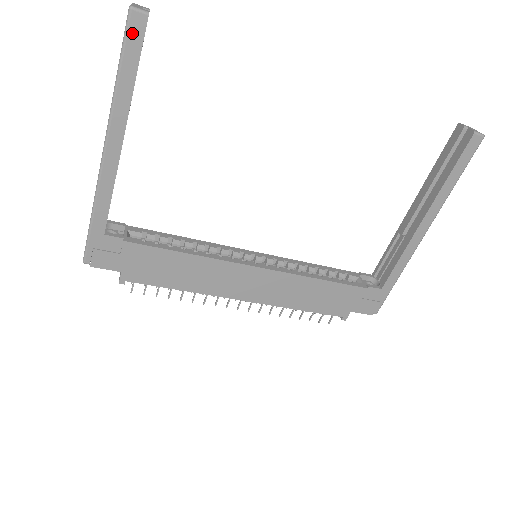
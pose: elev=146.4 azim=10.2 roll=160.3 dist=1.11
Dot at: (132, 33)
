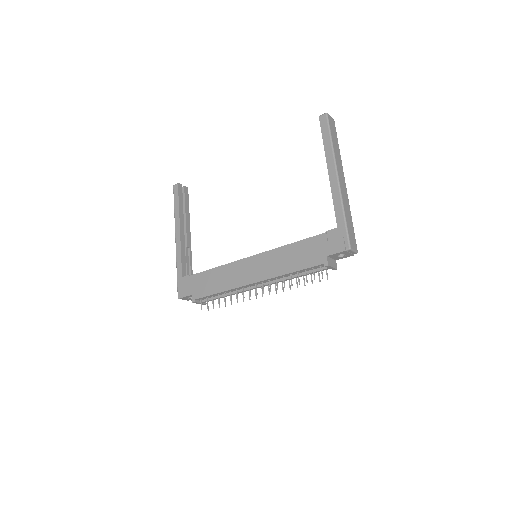
Dot at: (175, 192)
